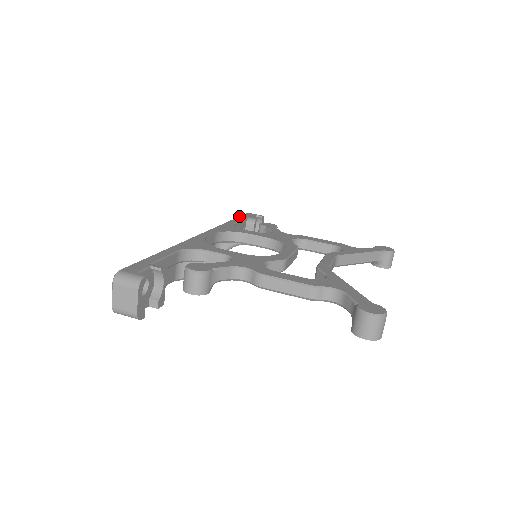
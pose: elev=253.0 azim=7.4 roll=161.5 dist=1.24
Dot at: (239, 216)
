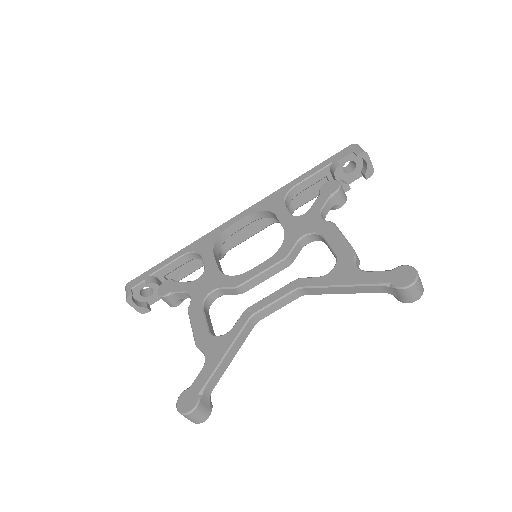
Dot at: occluded
